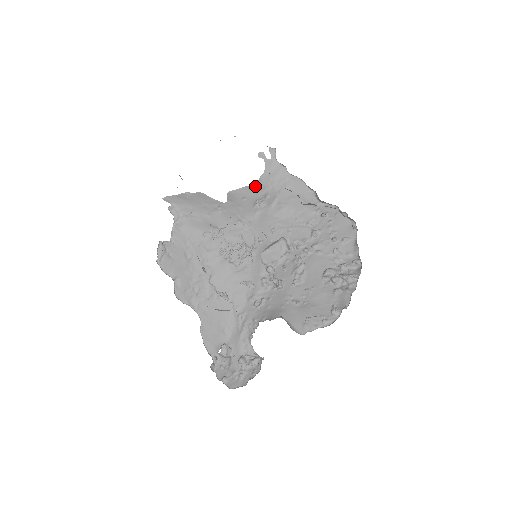
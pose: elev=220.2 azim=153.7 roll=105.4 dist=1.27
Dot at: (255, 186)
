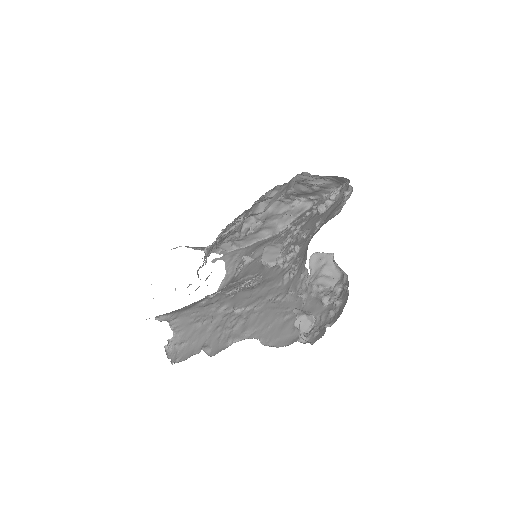
Dot at: (226, 276)
